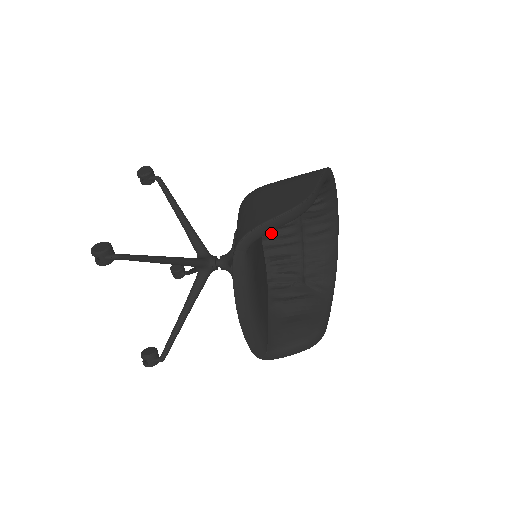
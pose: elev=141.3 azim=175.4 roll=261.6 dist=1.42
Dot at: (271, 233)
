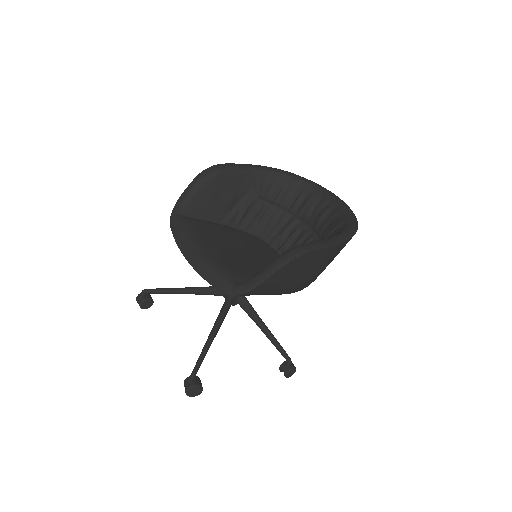
Dot at: occluded
